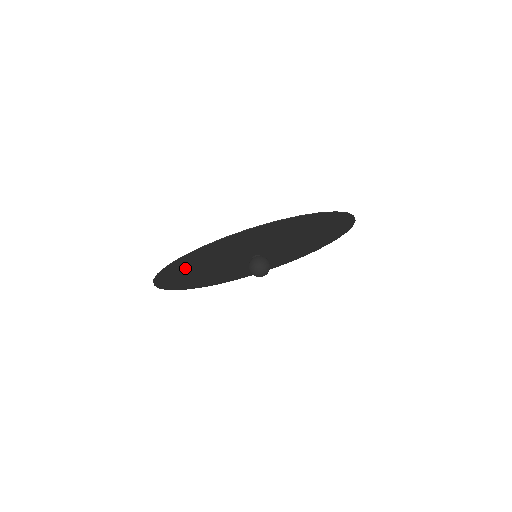
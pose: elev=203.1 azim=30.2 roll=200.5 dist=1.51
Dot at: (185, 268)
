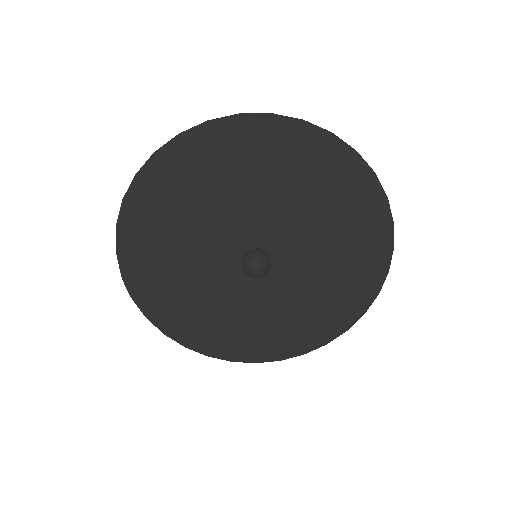
Dot at: (224, 157)
